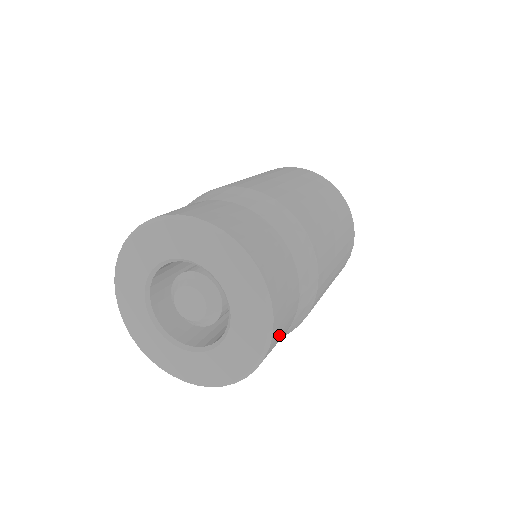
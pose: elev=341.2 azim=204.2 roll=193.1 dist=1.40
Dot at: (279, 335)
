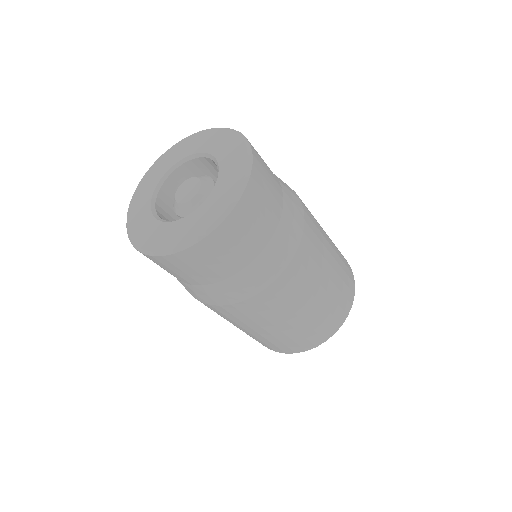
Dot at: (261, 160)
